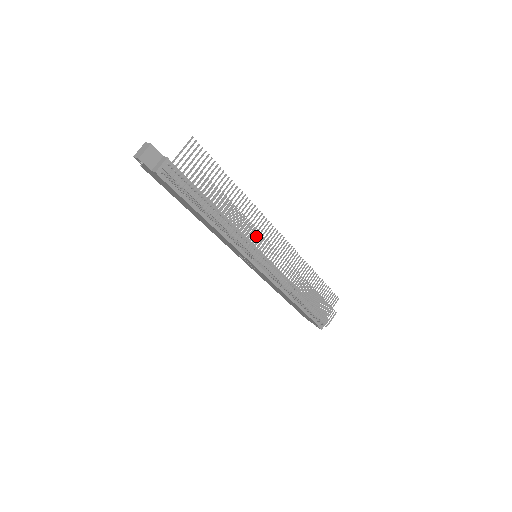
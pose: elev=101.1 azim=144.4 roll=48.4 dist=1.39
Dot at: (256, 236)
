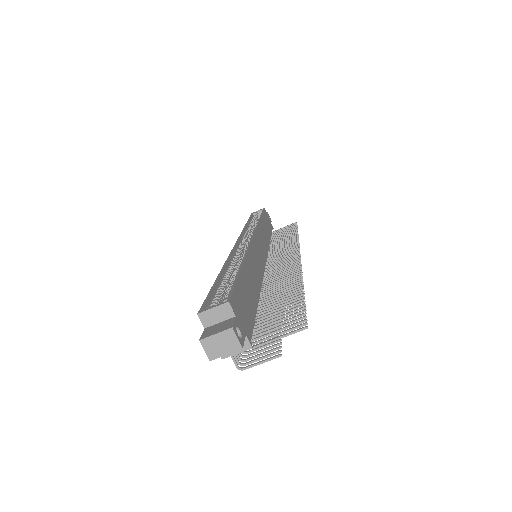
Dot at: occluded
